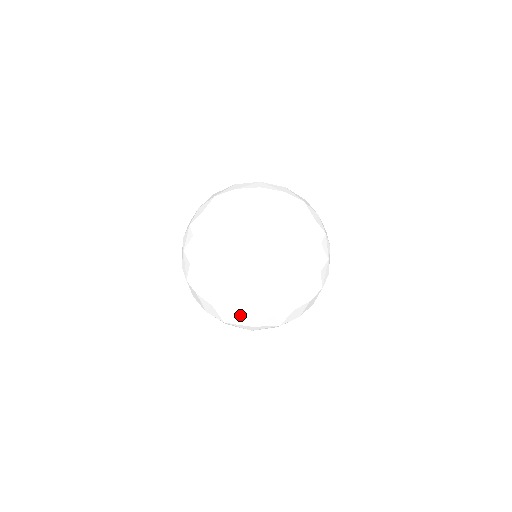
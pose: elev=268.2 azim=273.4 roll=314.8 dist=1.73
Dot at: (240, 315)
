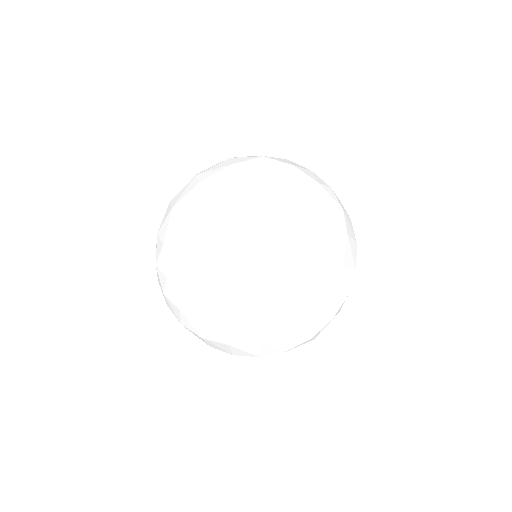
Dot at: (297, 346)
